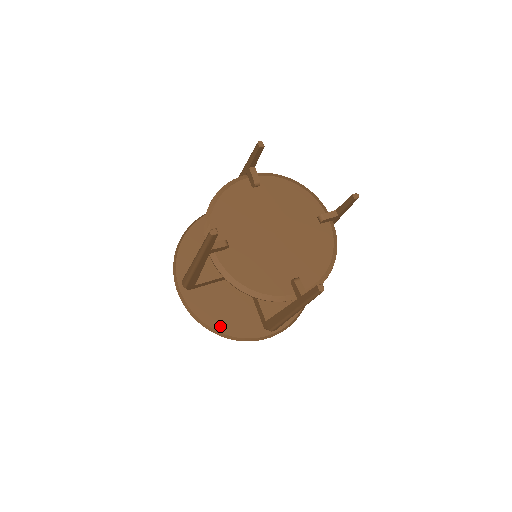
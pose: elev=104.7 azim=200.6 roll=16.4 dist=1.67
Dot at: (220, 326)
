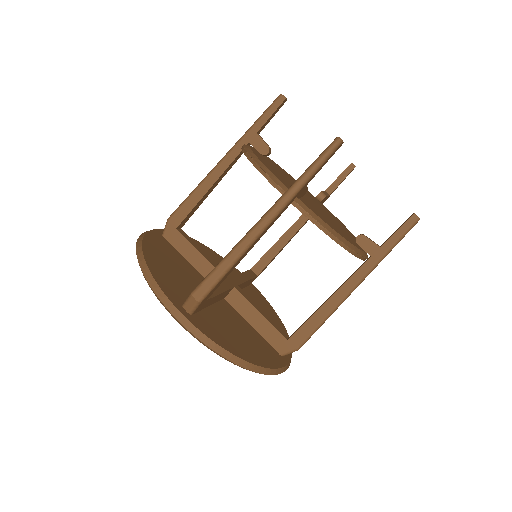
Dot at: (249, 357)
